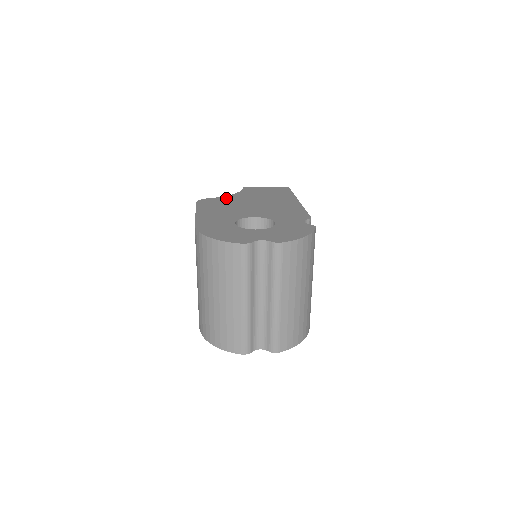
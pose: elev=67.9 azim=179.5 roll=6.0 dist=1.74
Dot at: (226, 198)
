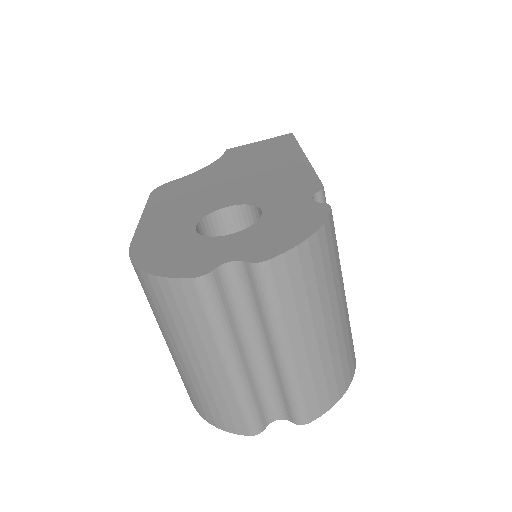
Dot at: (196, 175)
